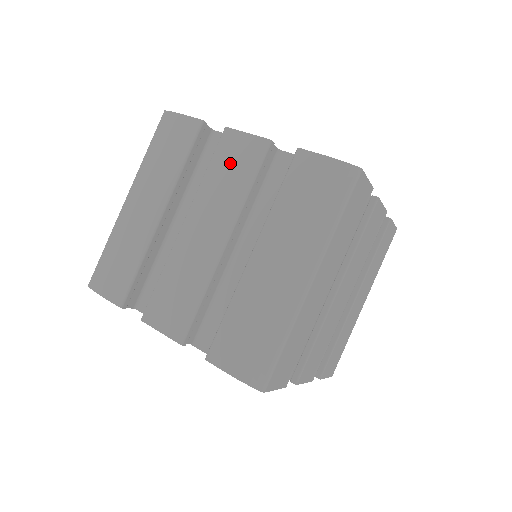
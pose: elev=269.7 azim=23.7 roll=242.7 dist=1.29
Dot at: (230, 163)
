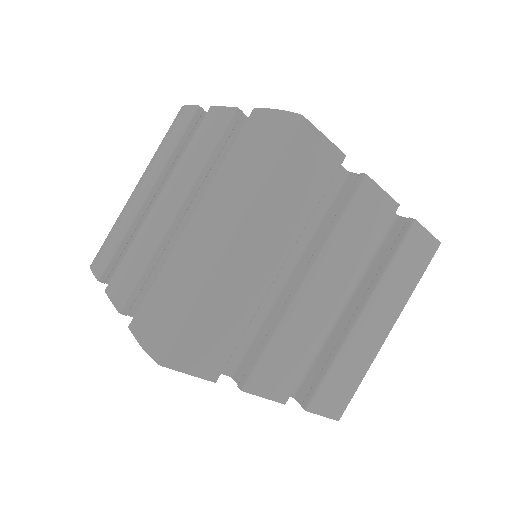
Dot at: (203, 137)
